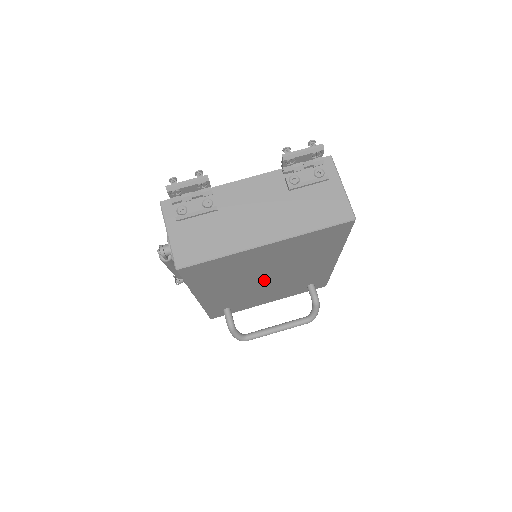
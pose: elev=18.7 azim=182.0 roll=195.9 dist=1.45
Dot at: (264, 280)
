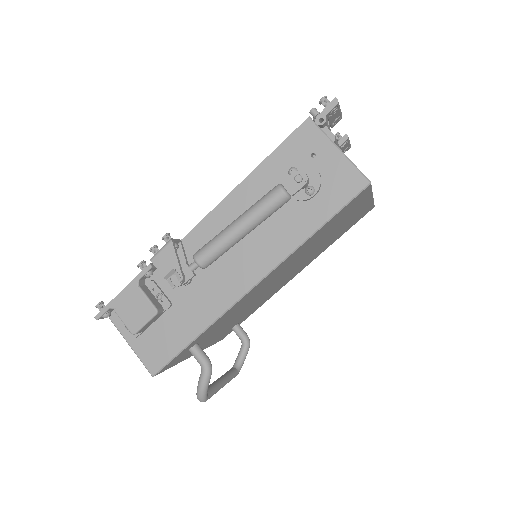
Dot at: (279, 279)
